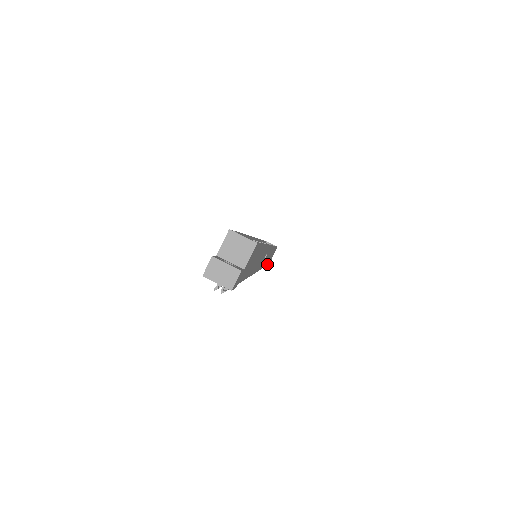
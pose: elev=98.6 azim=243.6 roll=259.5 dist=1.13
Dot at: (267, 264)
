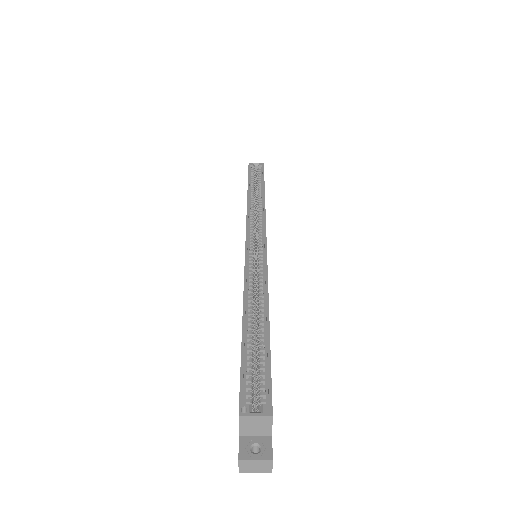
Dot at: occluded
